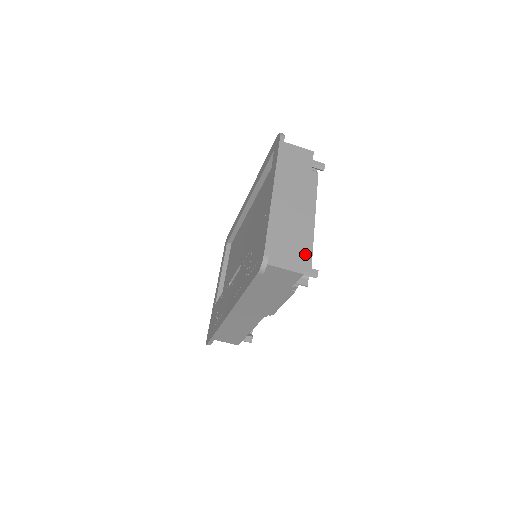
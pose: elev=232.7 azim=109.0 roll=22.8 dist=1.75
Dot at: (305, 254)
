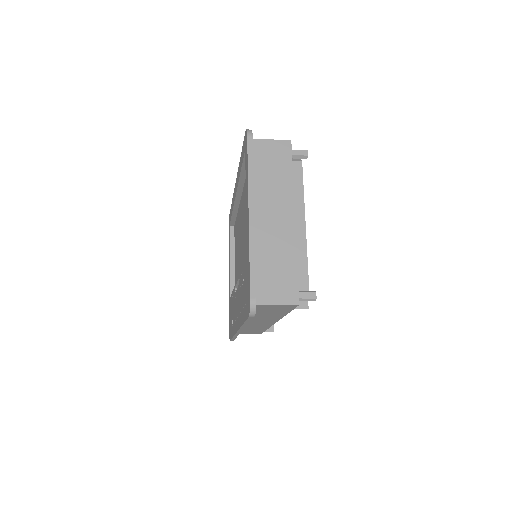
Dot at: (300, 273)
